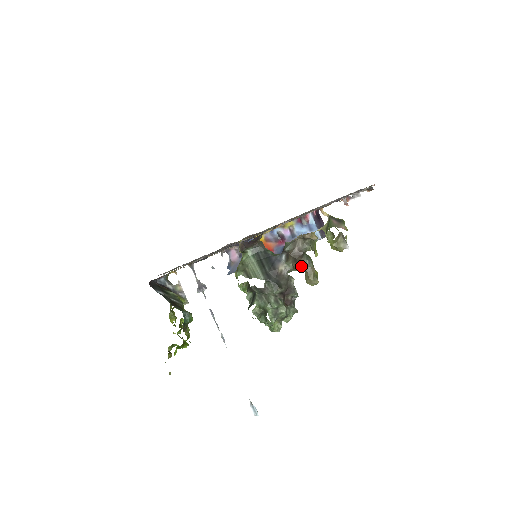
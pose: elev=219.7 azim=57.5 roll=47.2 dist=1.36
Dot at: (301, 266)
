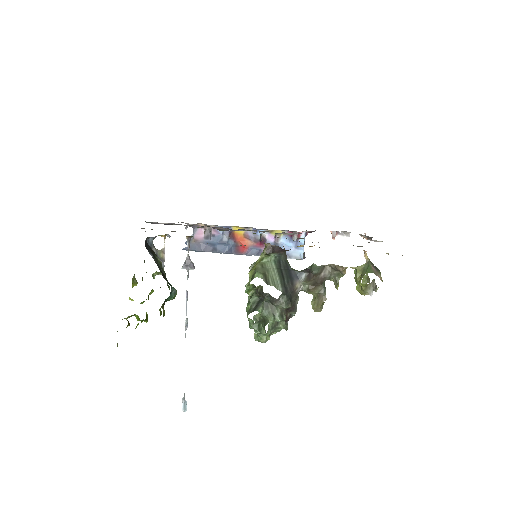
Dot at: (316, 291)
